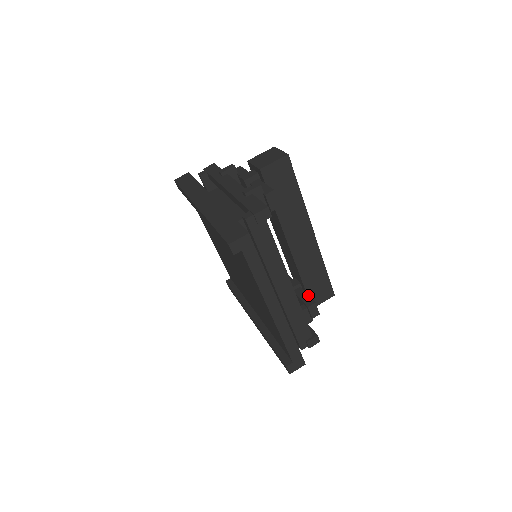
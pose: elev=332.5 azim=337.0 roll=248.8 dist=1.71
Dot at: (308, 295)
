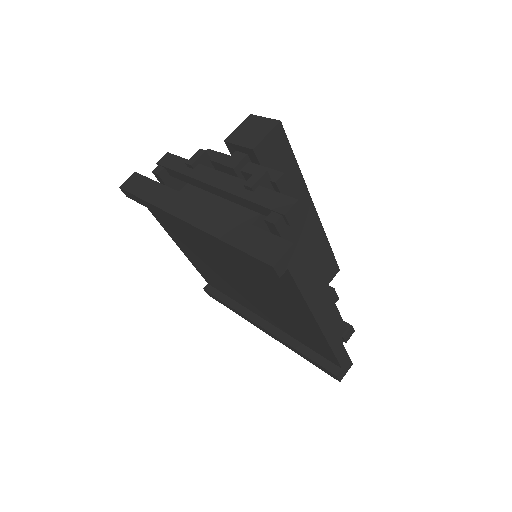
Dot at: occluded
